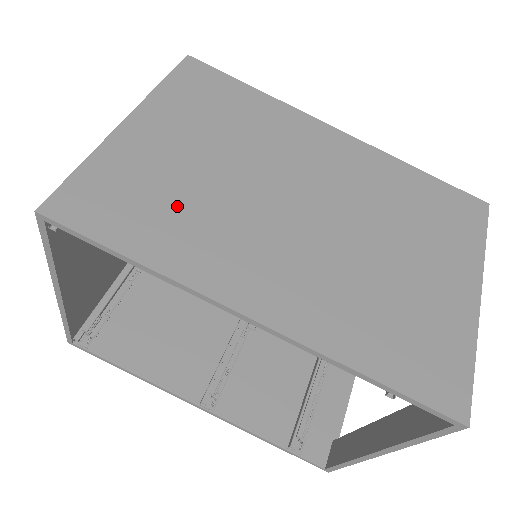
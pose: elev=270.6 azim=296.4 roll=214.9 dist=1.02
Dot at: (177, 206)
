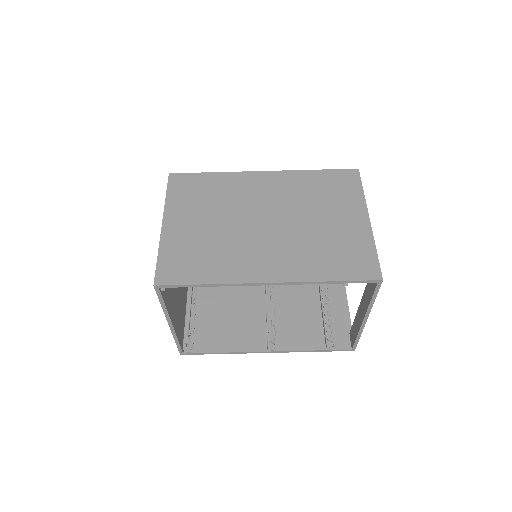
Dot at: (210, 252)
